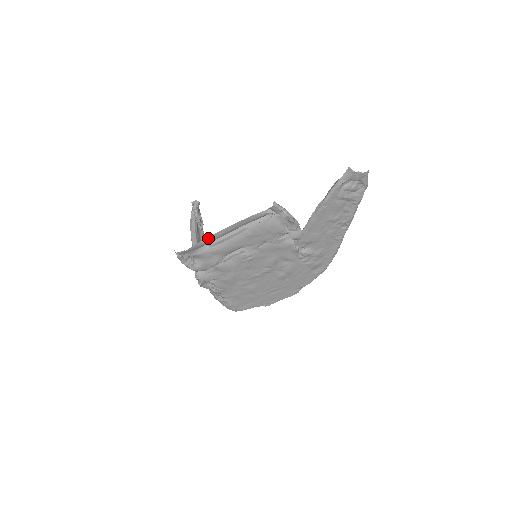
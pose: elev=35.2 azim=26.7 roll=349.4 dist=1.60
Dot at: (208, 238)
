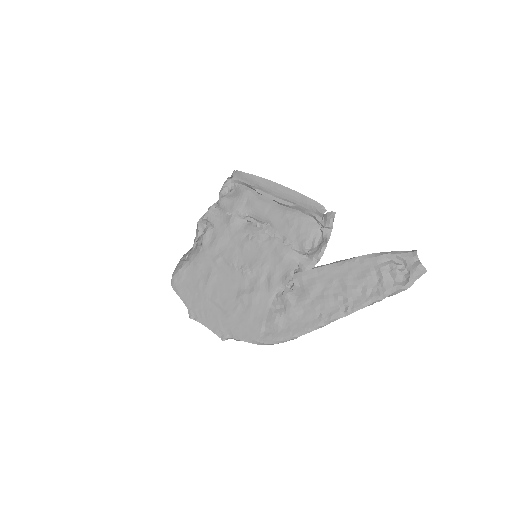
Dot at: (266, 180)
